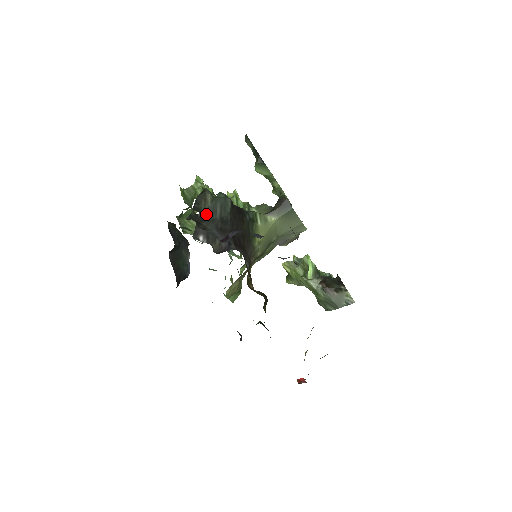
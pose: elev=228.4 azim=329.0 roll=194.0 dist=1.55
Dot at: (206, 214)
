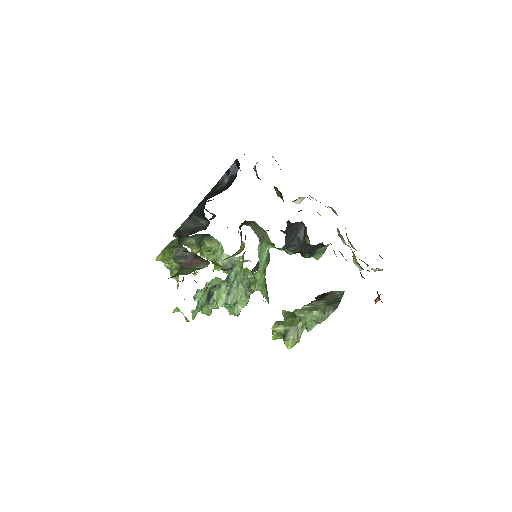
Dot at: (208, 201)
